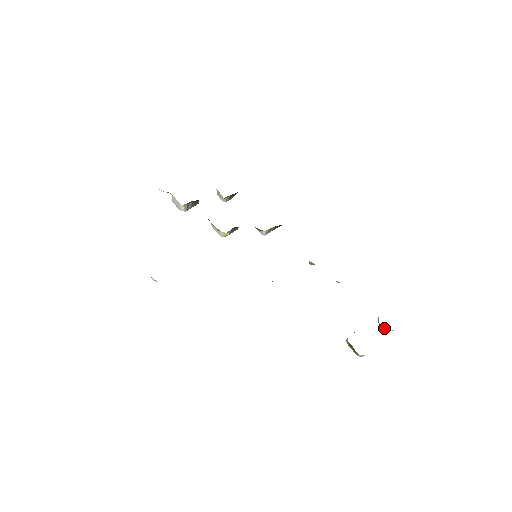
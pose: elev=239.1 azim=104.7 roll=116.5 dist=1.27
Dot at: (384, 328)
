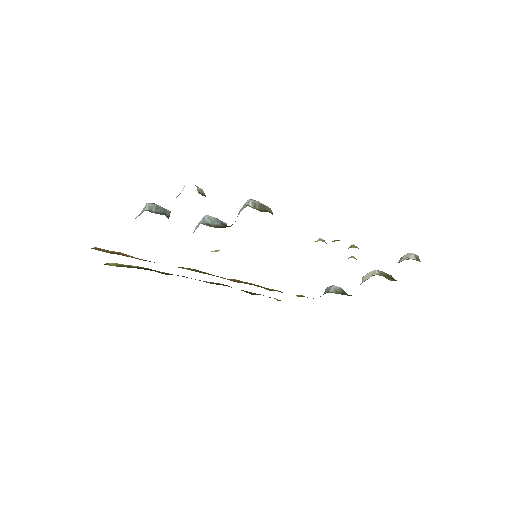
Dot at: occluded
